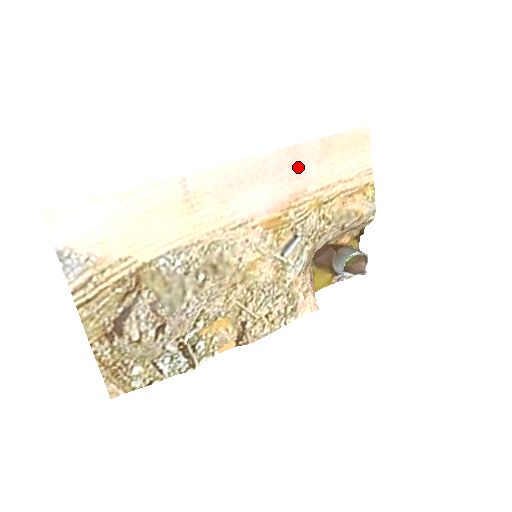
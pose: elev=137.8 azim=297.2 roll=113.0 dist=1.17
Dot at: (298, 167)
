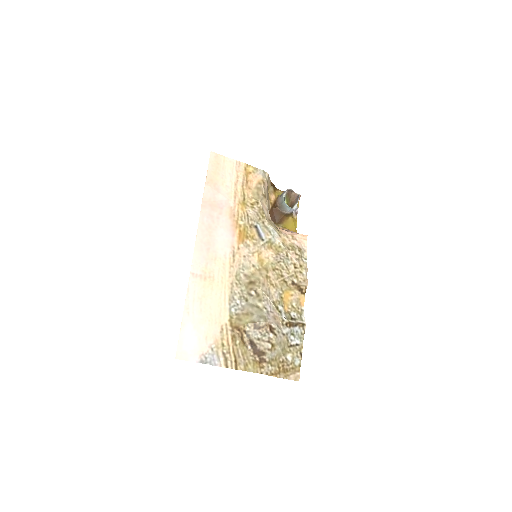
Dot at: (215, 205)
